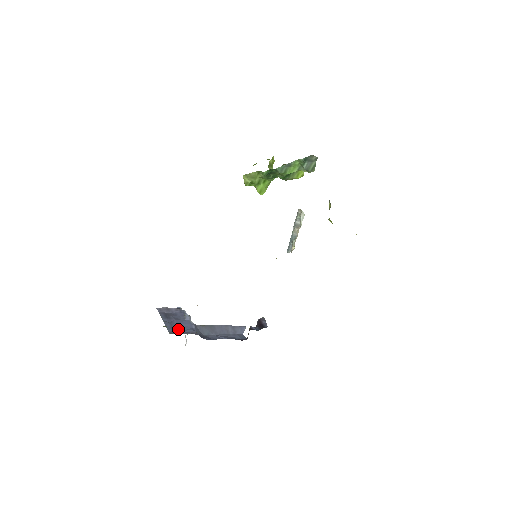
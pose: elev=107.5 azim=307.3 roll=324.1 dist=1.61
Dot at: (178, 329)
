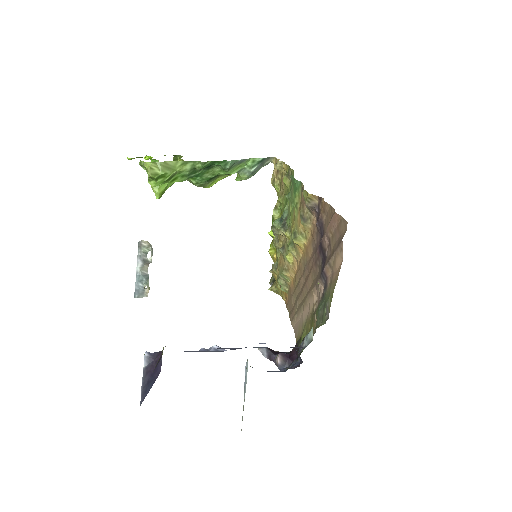
Dot at: occluded
